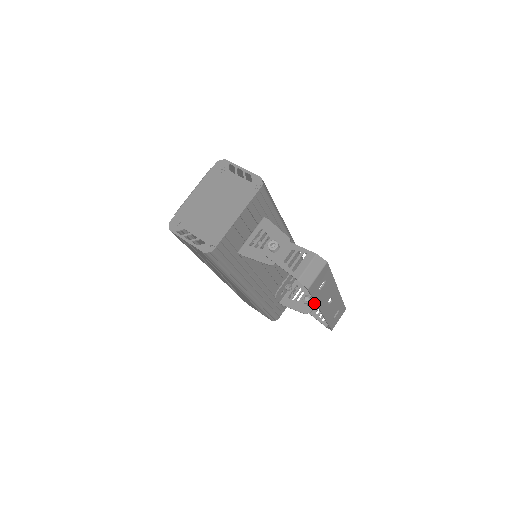
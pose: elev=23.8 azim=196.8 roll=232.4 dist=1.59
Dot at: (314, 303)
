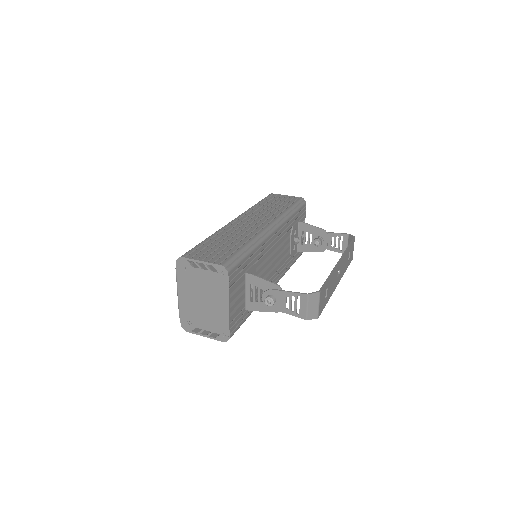
Dot at: (325, 240)
